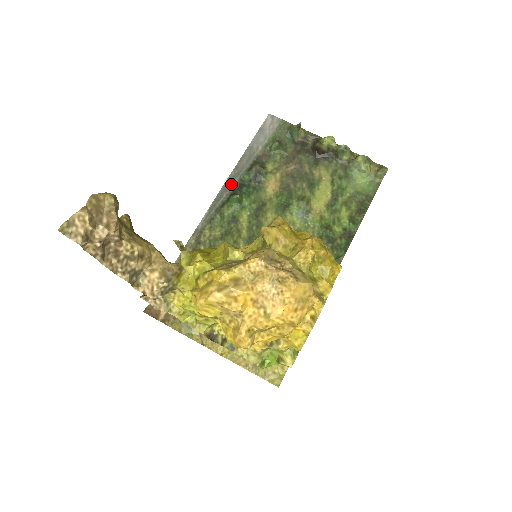
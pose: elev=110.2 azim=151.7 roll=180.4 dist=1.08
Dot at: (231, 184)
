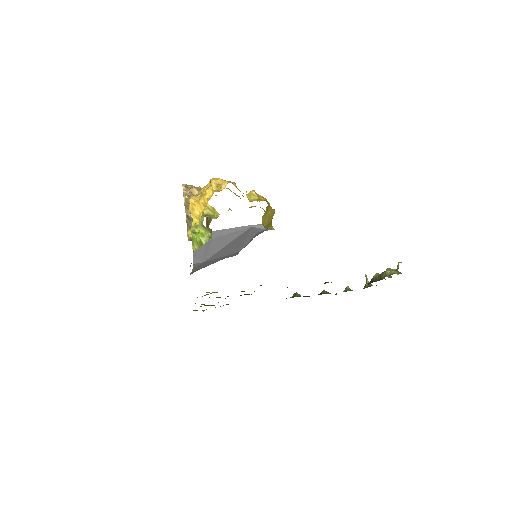
Dot at: occluded
